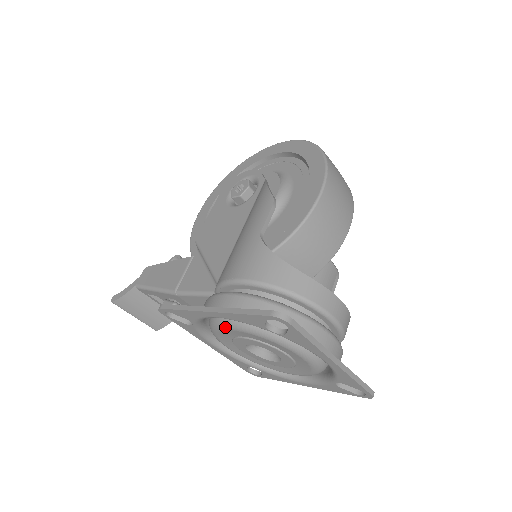
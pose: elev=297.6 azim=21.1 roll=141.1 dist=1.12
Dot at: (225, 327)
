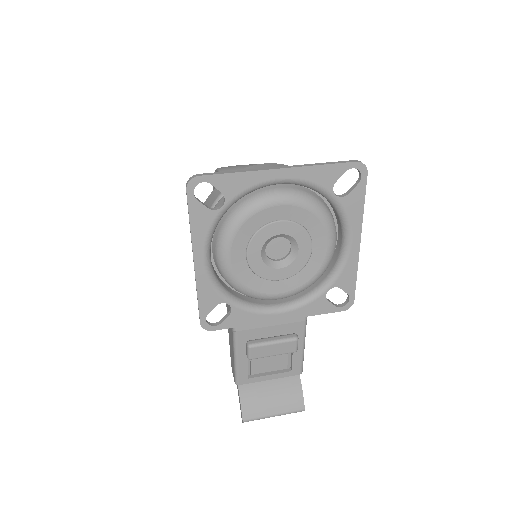
Dot at: (227, 265)
